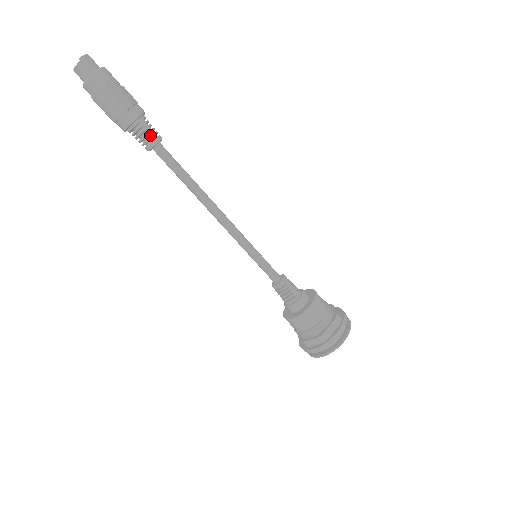
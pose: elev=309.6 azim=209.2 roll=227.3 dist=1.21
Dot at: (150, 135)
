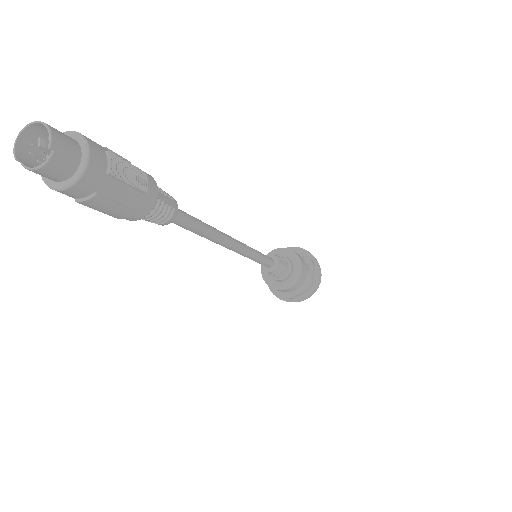
Dot at: (167, 206)
